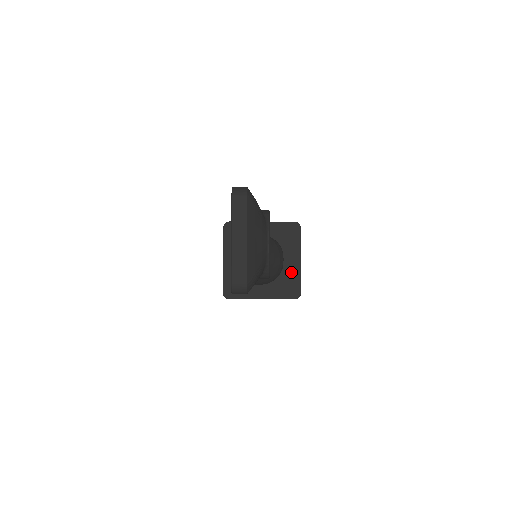
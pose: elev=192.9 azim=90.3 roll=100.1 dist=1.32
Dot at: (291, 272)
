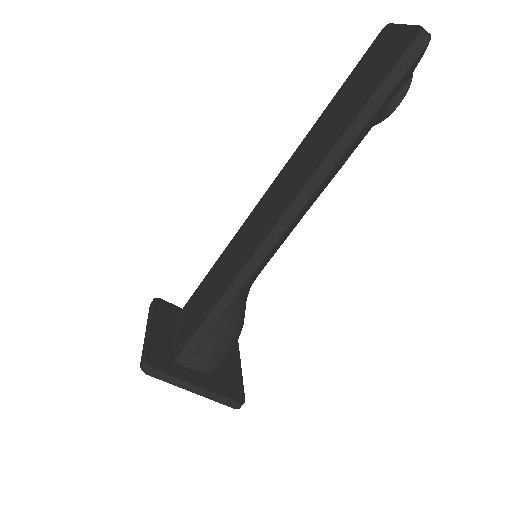
Dot at: (232, 373)
